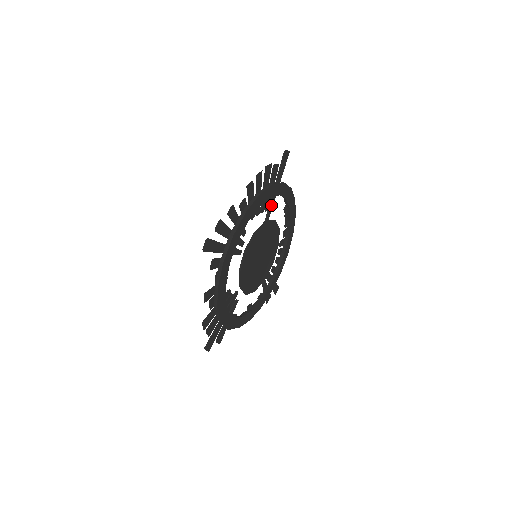
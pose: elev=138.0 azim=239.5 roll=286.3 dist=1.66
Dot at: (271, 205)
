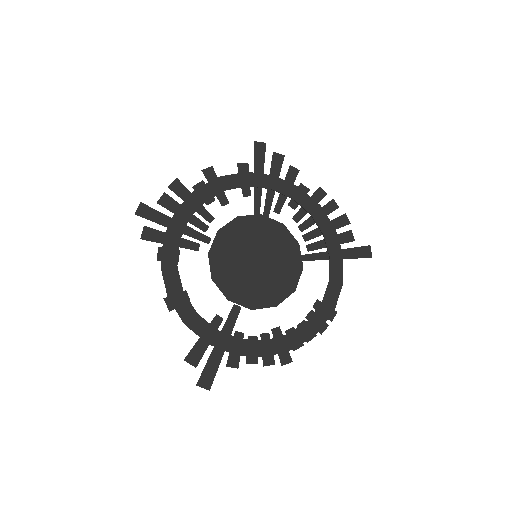
Dot at: (314, 256)
